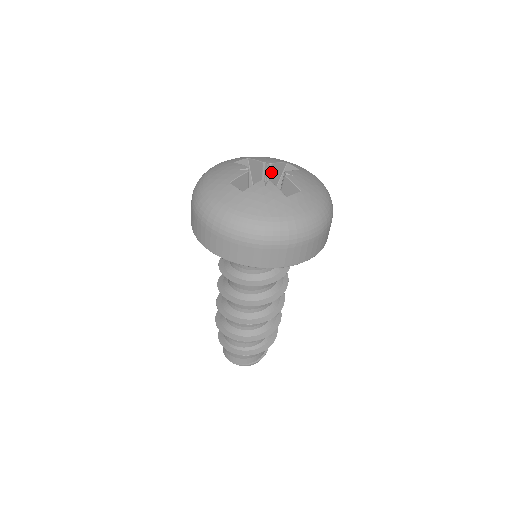
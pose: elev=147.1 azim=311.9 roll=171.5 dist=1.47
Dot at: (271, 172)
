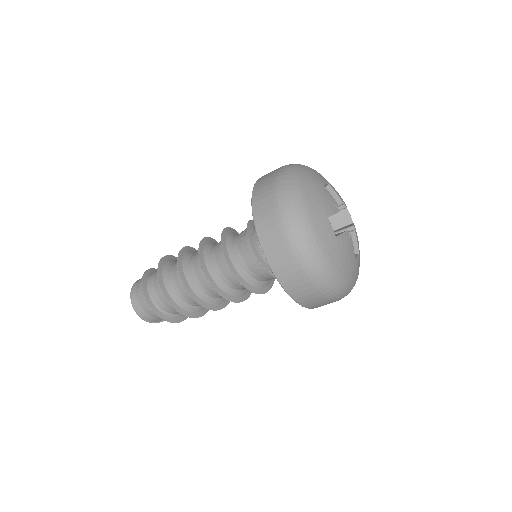
Dot at: occluded
